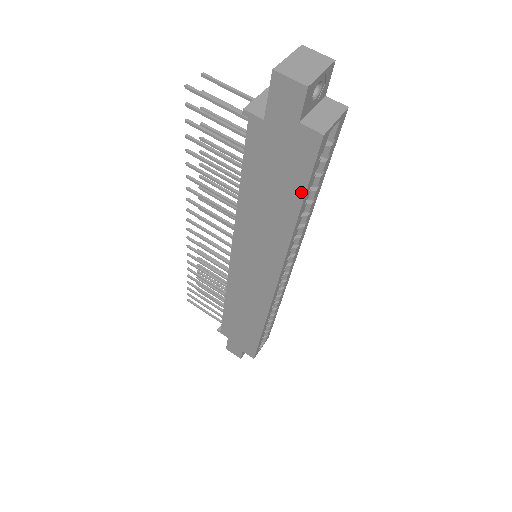
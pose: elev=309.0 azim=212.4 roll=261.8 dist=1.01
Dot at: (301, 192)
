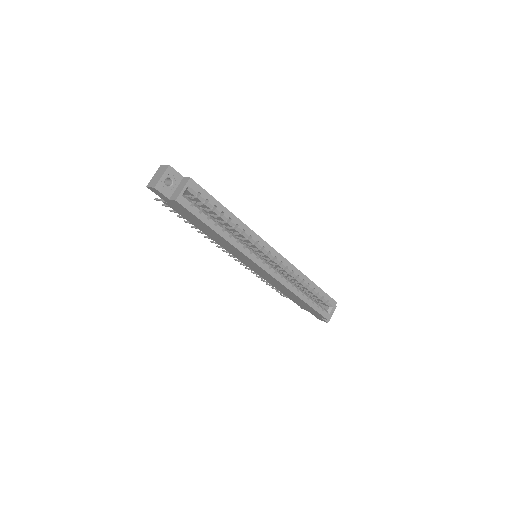
Dot at: (203, 223)
